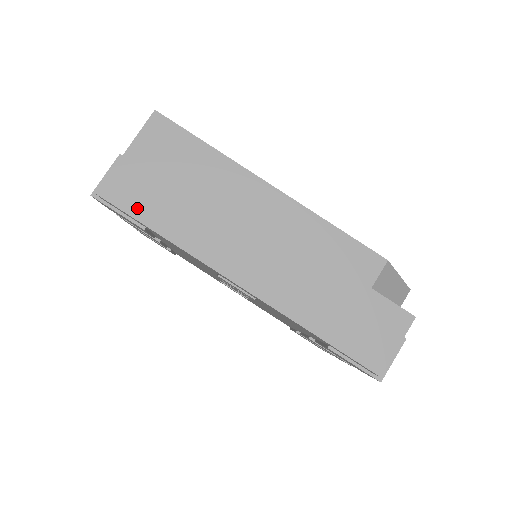
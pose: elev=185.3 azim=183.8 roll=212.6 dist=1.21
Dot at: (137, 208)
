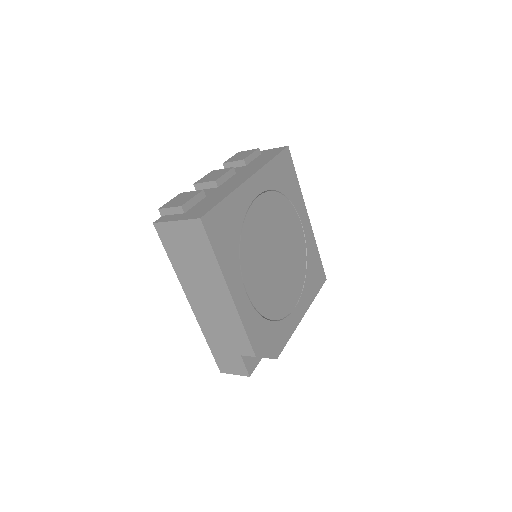
Dot at: (167, 244)
